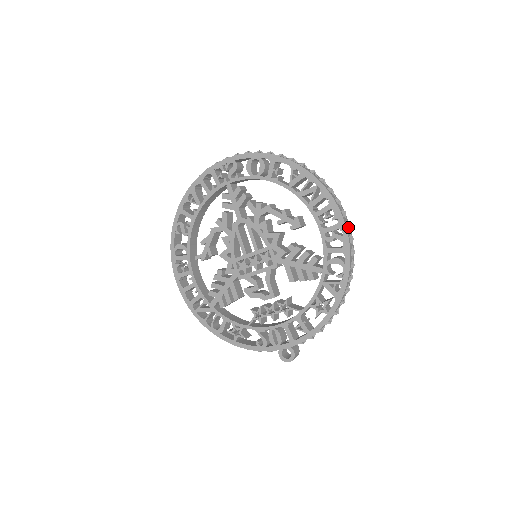
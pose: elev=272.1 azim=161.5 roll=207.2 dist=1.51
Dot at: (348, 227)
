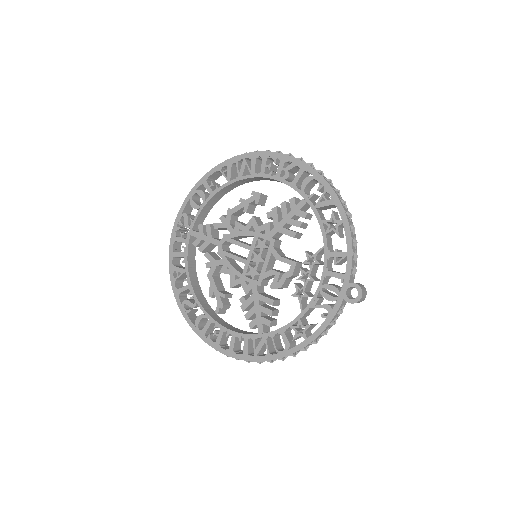
Dot at: (290, 155)
